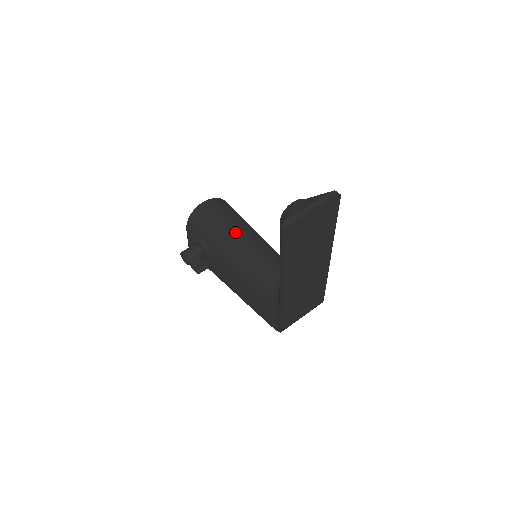
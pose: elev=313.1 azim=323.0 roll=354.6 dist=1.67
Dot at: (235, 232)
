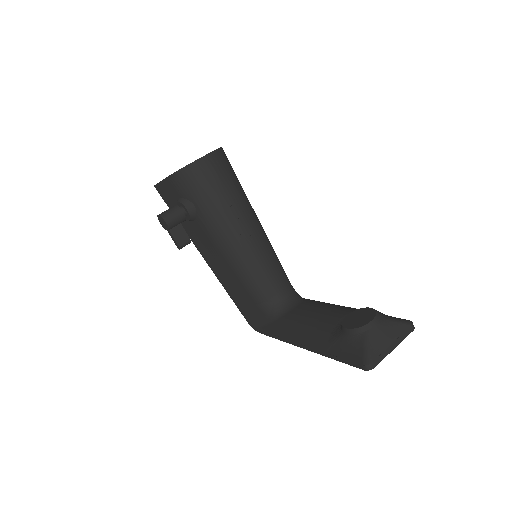
Dot at: (239, 219)
